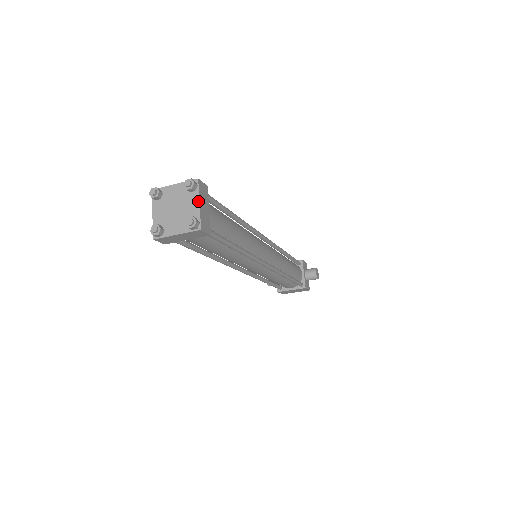
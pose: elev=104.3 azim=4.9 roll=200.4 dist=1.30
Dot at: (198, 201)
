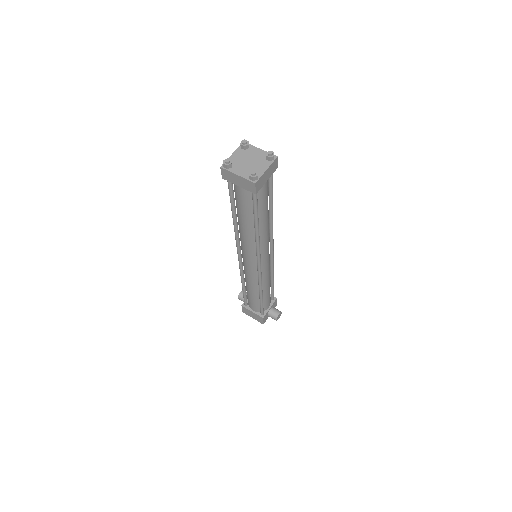
Dot at: (267, 168)
